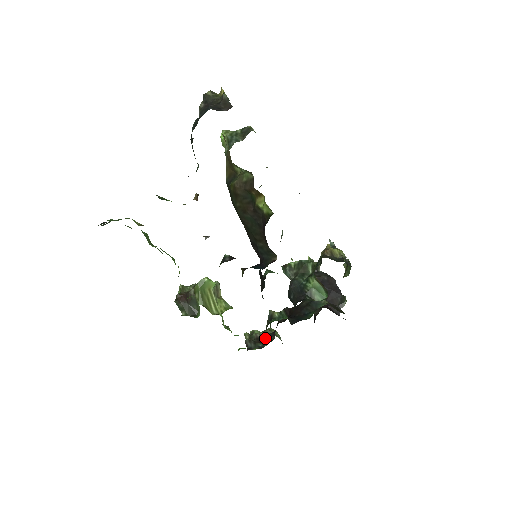
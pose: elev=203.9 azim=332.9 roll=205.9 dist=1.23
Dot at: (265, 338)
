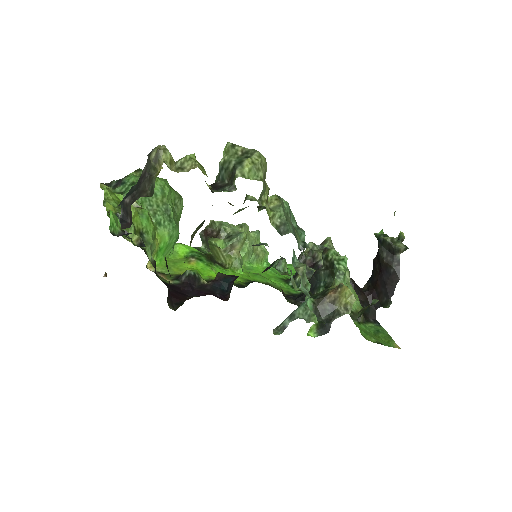
Dot at: (315, 265)
